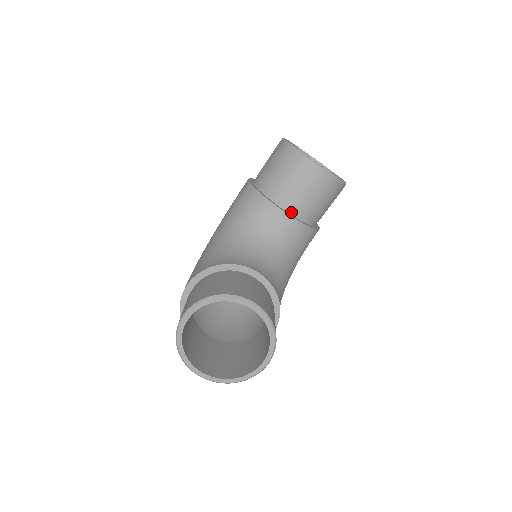
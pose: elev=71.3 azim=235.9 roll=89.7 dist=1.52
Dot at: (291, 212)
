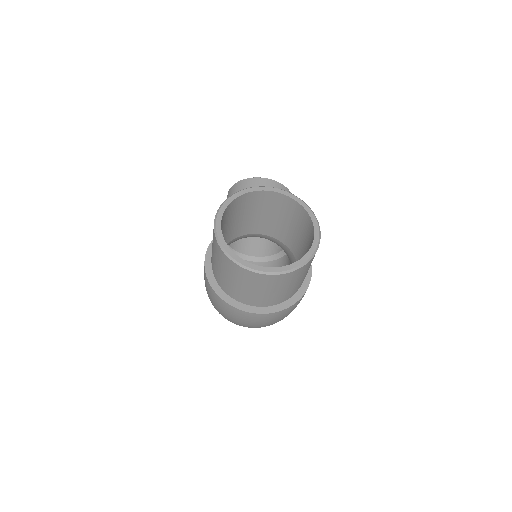
Dot at: occluded
